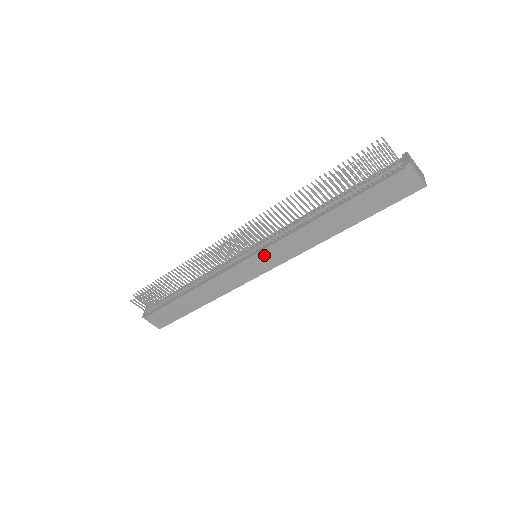
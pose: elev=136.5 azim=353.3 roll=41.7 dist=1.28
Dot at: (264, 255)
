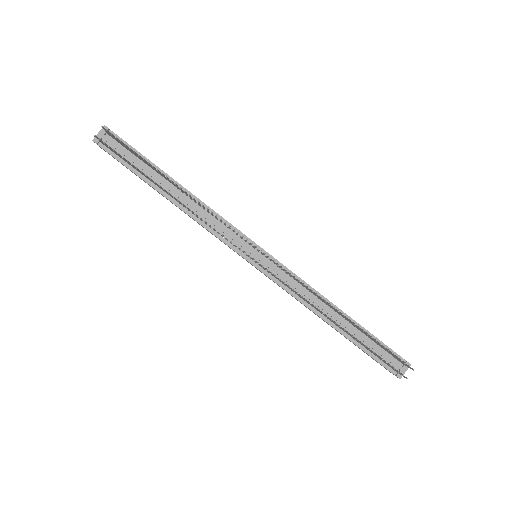
Dot at: (262, 272)
